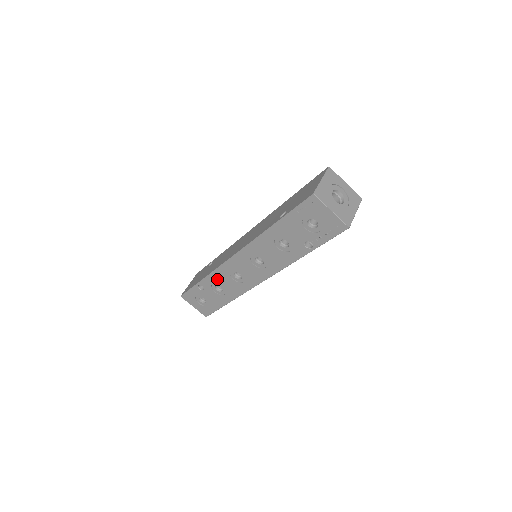
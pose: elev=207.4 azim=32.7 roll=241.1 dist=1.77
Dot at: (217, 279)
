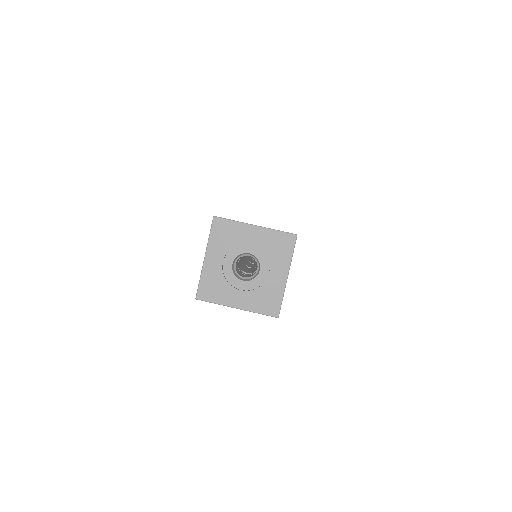
Dot at: occluded
